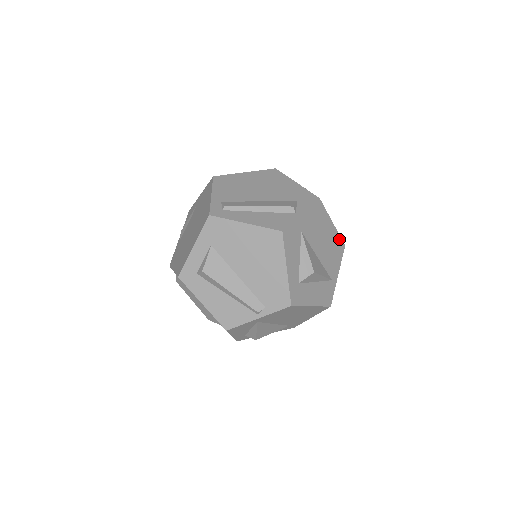
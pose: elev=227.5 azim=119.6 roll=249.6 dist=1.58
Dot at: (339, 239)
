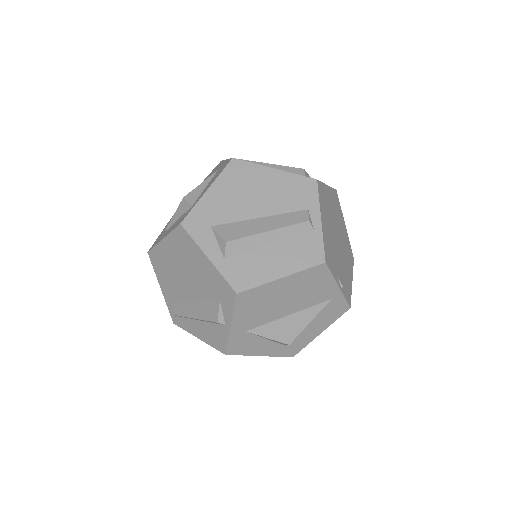
Dot at: (308, 271)
